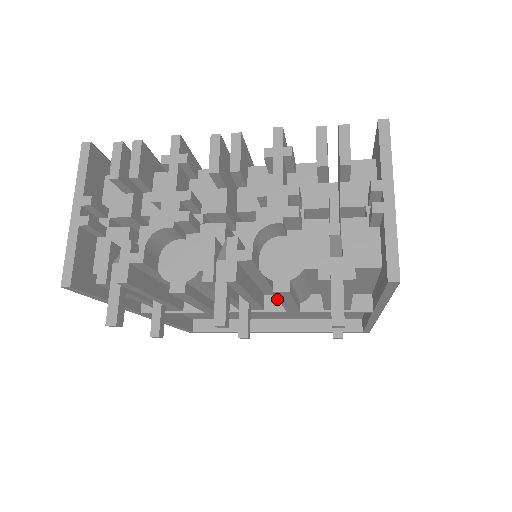
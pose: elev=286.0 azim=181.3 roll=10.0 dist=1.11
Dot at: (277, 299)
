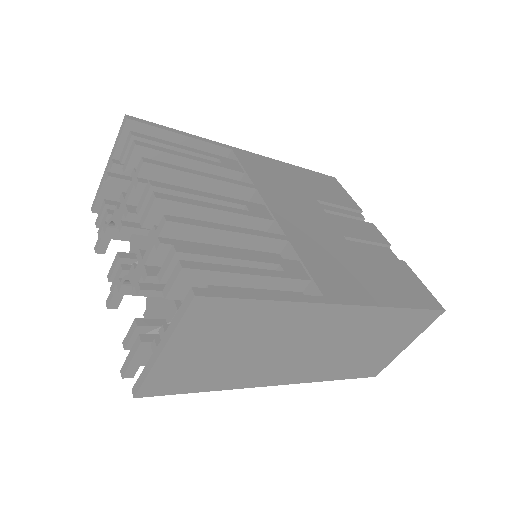
Dot at: occluded
